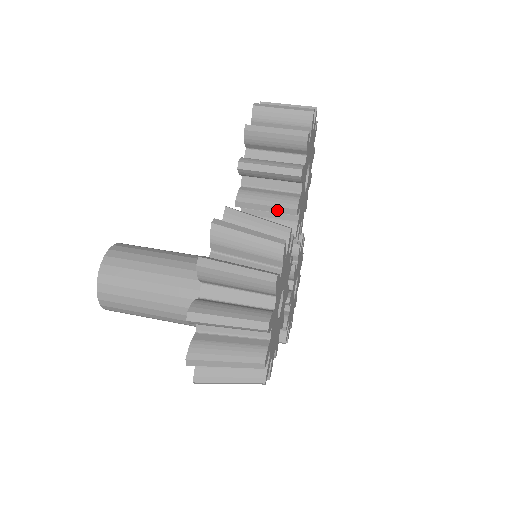
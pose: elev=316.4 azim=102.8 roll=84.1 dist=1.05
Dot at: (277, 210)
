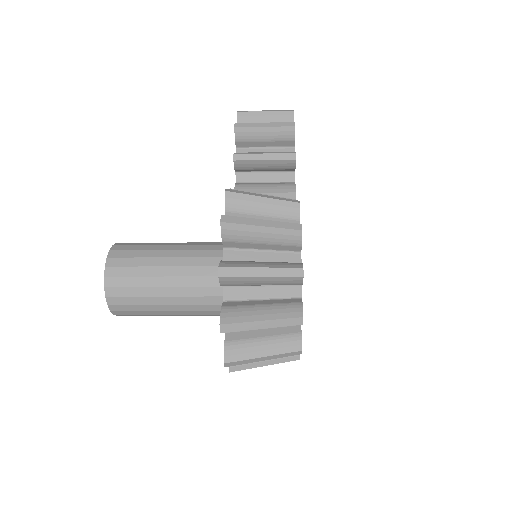
Dot at: occluded
